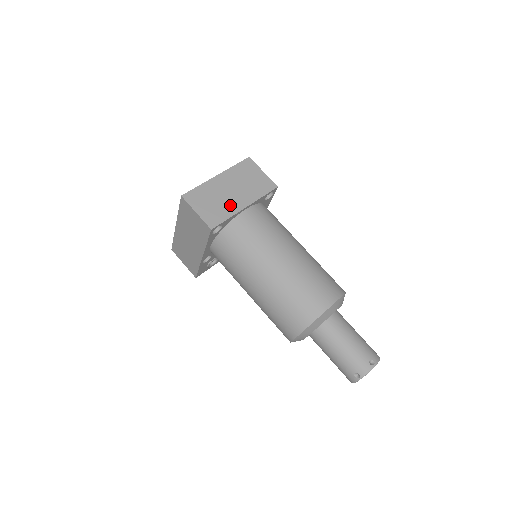
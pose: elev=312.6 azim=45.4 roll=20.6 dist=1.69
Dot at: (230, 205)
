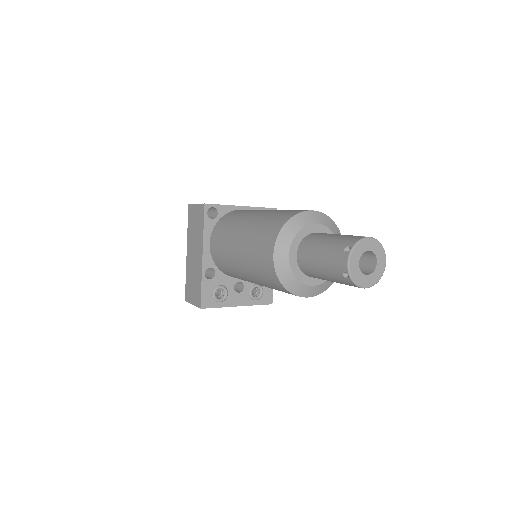
Dot at: occluded
